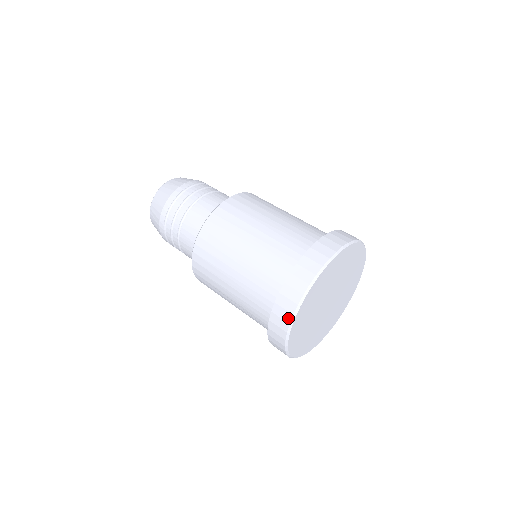
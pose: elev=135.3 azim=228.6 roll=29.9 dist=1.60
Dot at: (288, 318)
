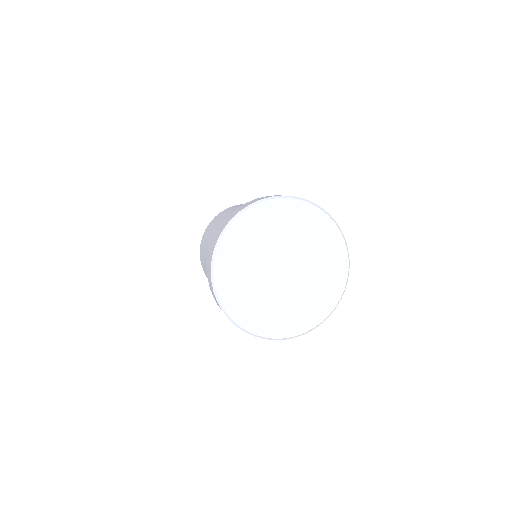
Dot at: (210, 264)
